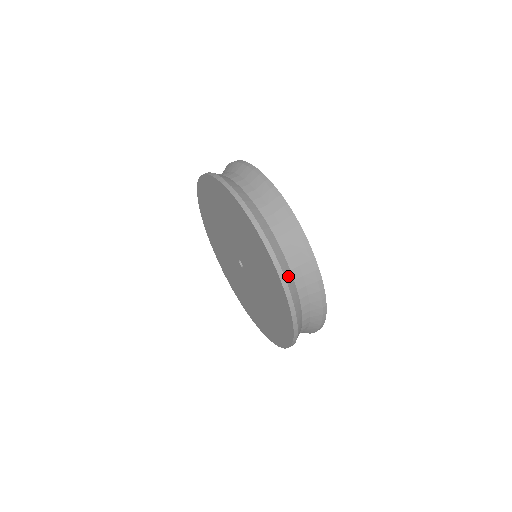
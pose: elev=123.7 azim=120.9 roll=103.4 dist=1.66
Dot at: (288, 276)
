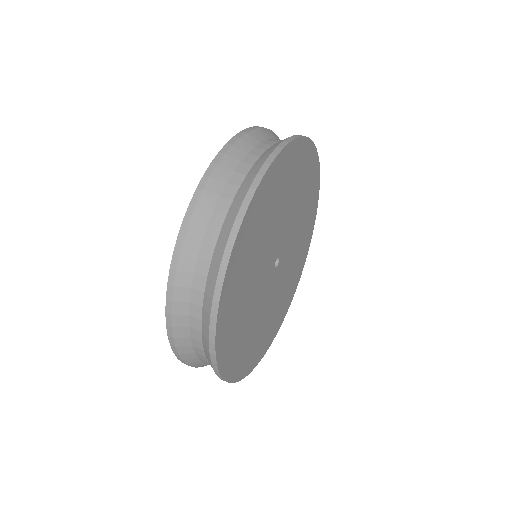
Dot at: (185, 349)
